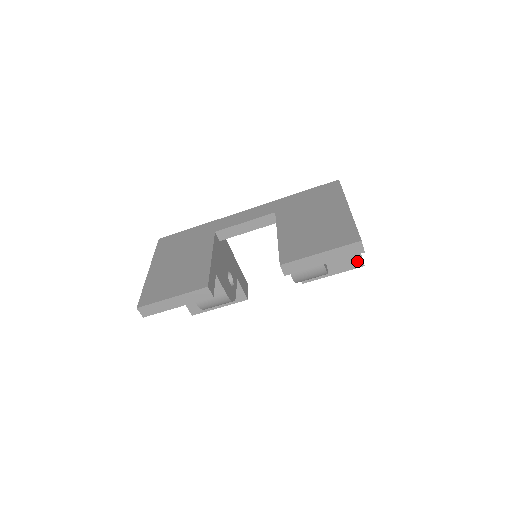
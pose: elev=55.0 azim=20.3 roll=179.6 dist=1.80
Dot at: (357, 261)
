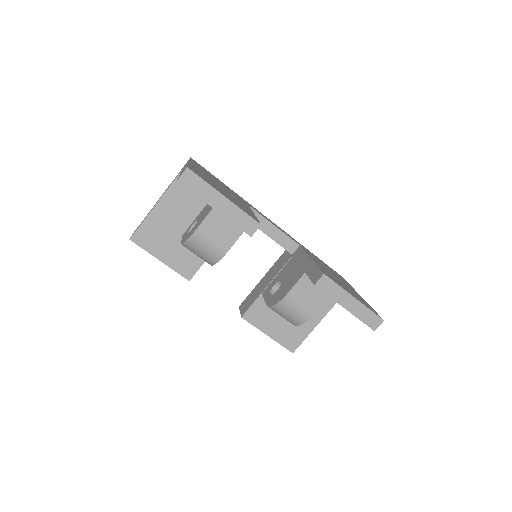
Dot at: (294, 344)
